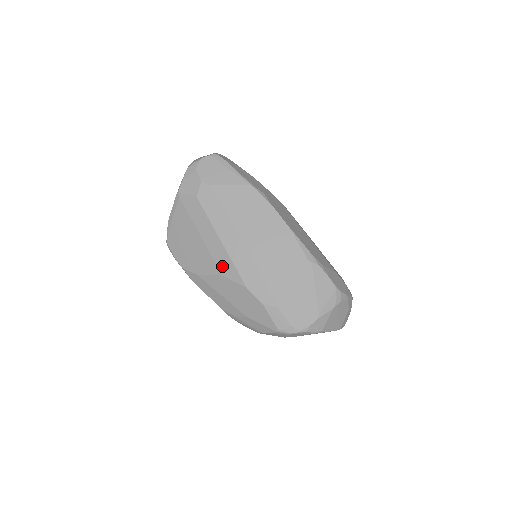
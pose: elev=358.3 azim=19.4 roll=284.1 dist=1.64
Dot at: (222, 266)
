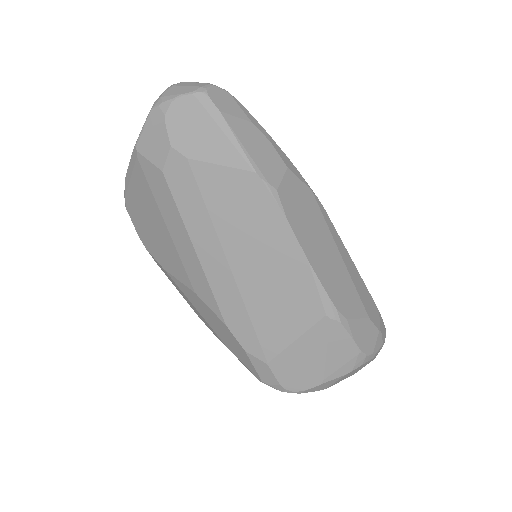
Dot at: (195, 282)
